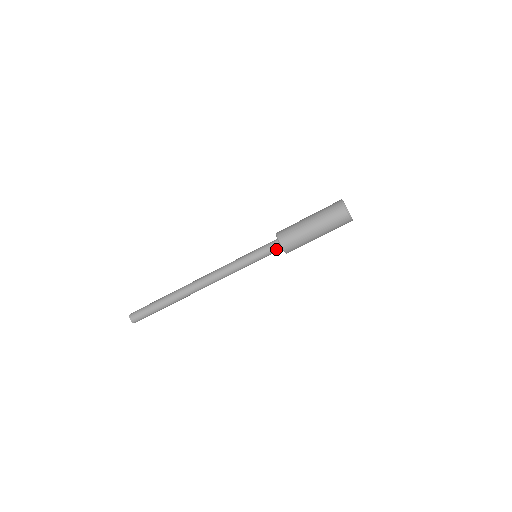
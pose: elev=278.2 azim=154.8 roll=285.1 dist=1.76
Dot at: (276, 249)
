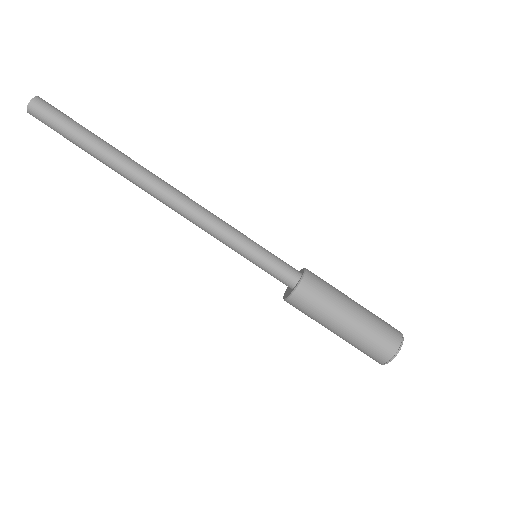
Dot at: (289, 278)
